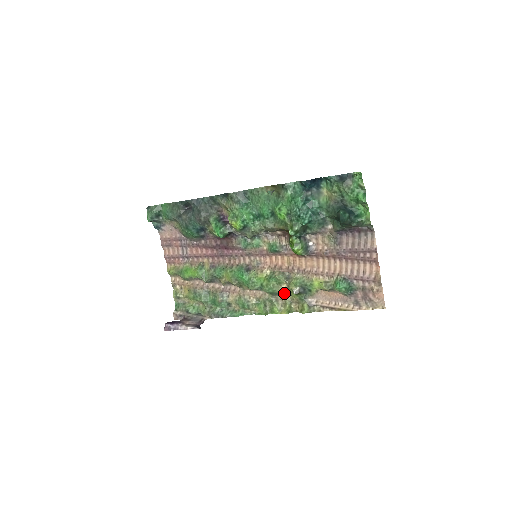
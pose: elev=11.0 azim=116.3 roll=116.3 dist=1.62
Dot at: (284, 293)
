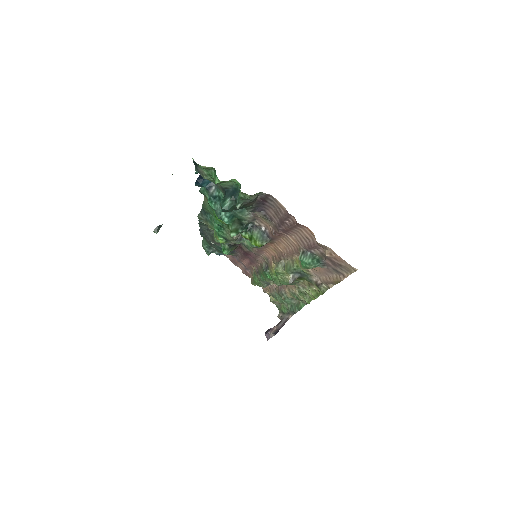
Dot at: (296, 280)
